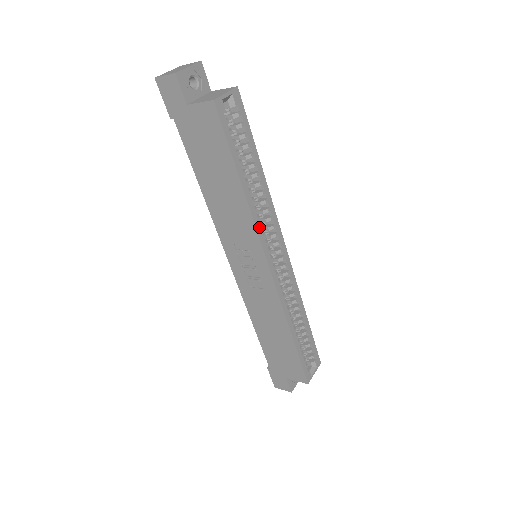
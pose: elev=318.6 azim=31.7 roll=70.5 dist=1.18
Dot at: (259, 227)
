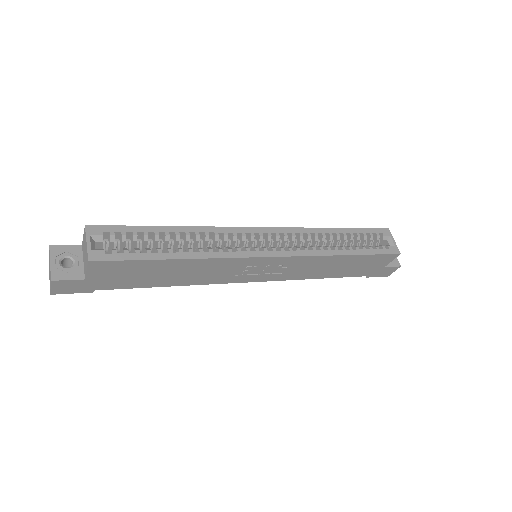
Dot at: (228, 254)
